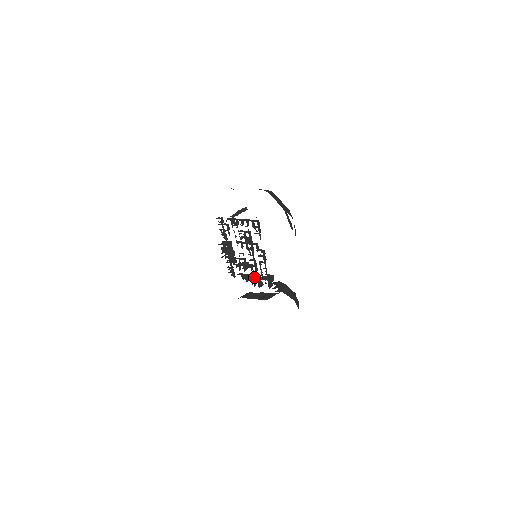
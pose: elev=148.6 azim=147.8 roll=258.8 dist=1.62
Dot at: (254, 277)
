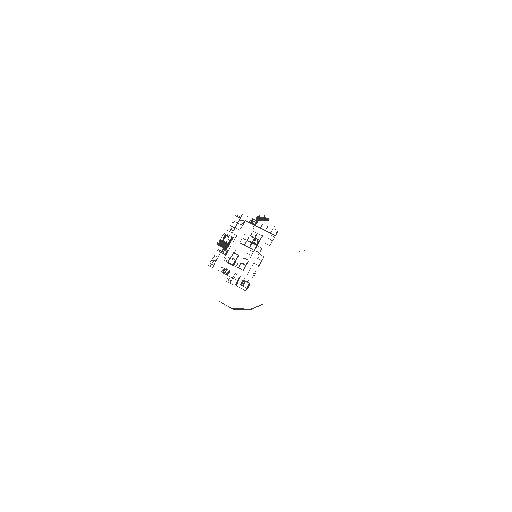
Dot at: occluded
